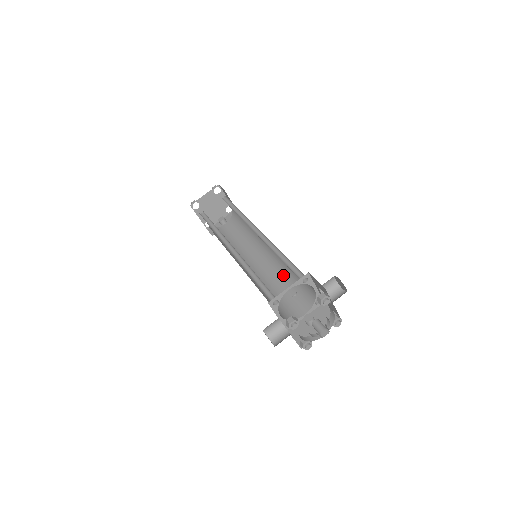
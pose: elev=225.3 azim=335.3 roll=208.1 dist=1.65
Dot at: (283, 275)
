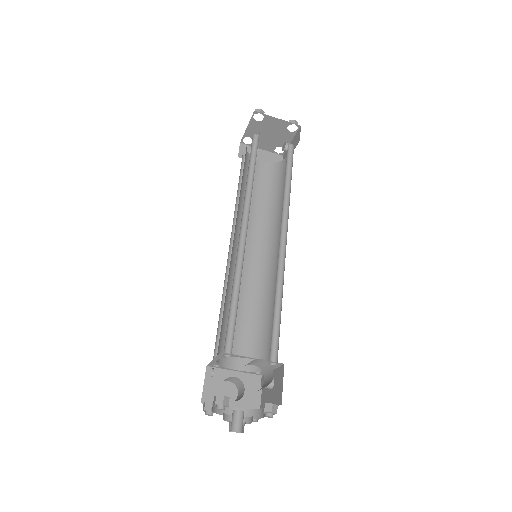
Dot at: (276, 291)
